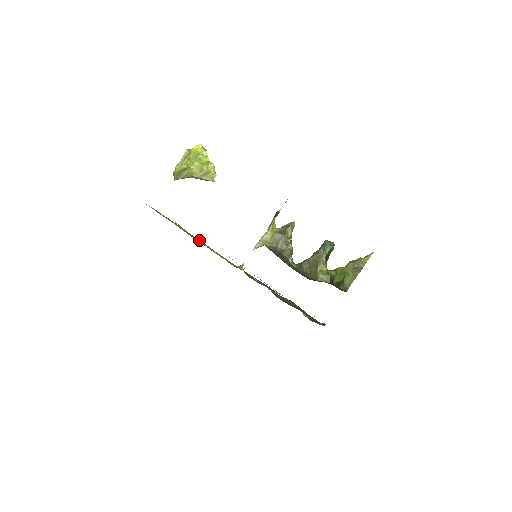
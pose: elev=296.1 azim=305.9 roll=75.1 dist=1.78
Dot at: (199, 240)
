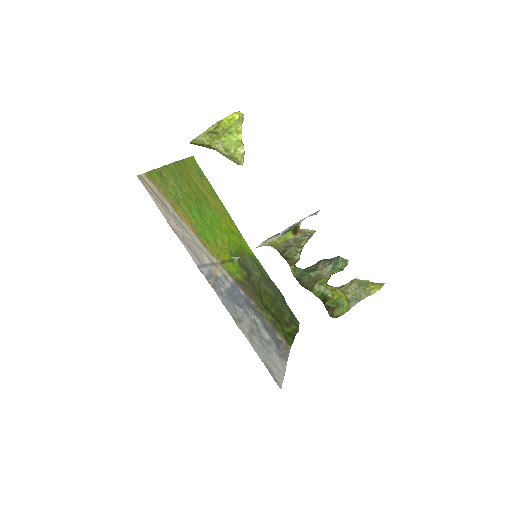
Dot at: (198, 226)
